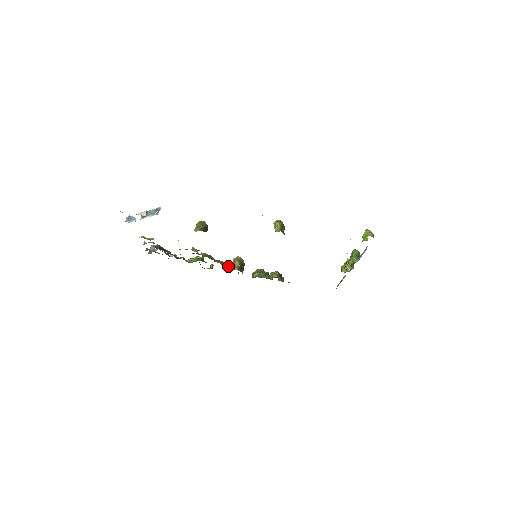
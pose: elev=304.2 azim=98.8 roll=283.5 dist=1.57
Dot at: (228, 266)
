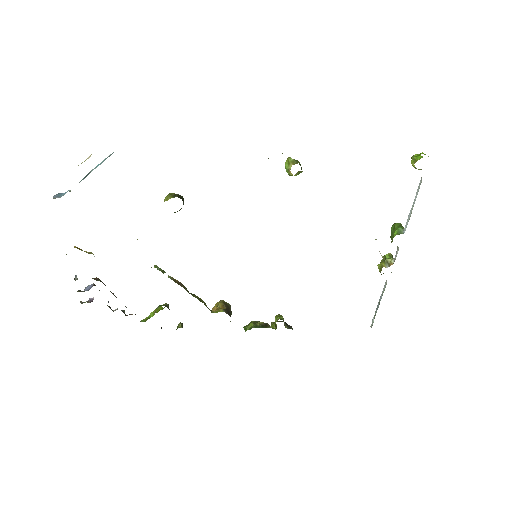
Dot at: (208, 308)
